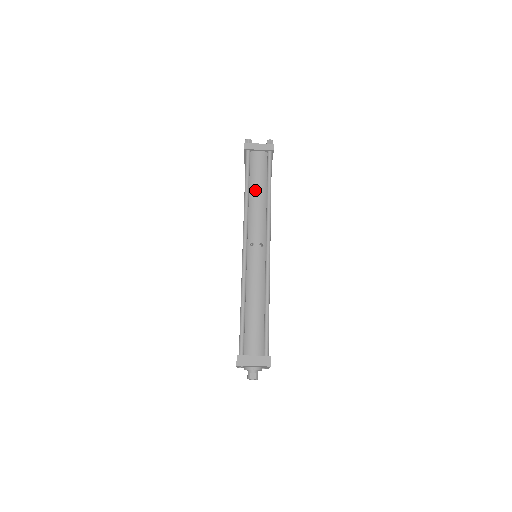
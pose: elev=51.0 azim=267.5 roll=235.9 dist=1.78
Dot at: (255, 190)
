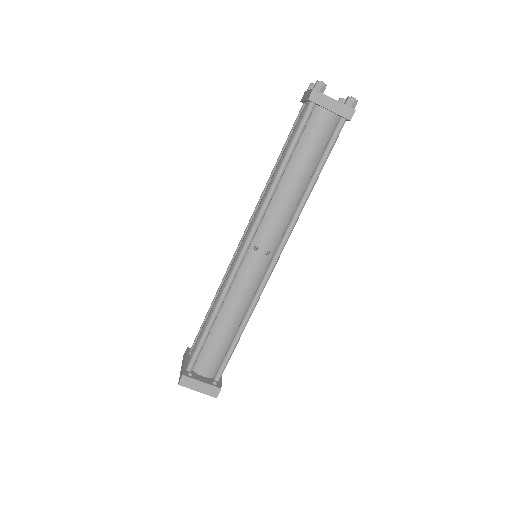
Dot at: (294, 173)
